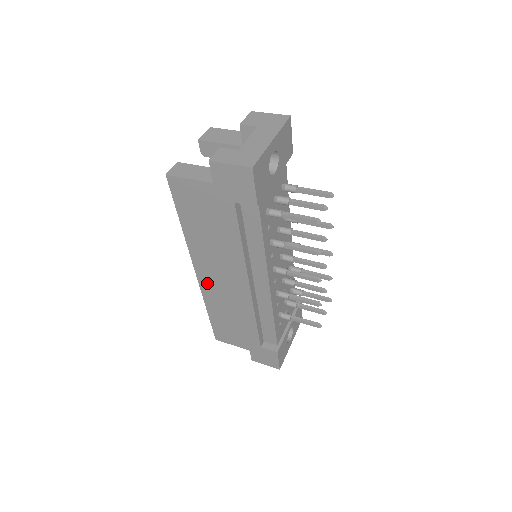
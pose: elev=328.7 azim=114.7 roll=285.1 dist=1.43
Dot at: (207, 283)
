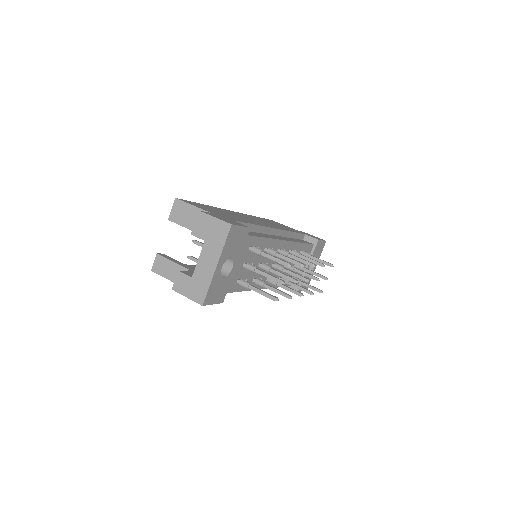
Dot at: occluded
